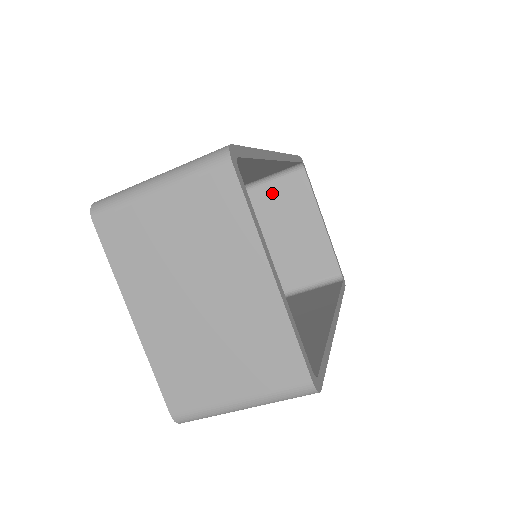
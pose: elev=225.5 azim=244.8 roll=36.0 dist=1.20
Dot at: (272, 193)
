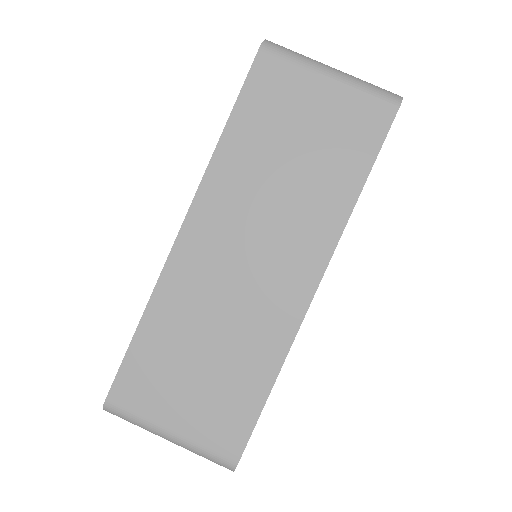
Dot at: occluded
